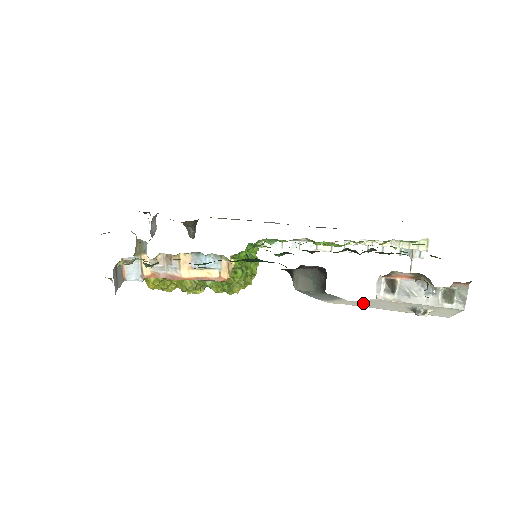
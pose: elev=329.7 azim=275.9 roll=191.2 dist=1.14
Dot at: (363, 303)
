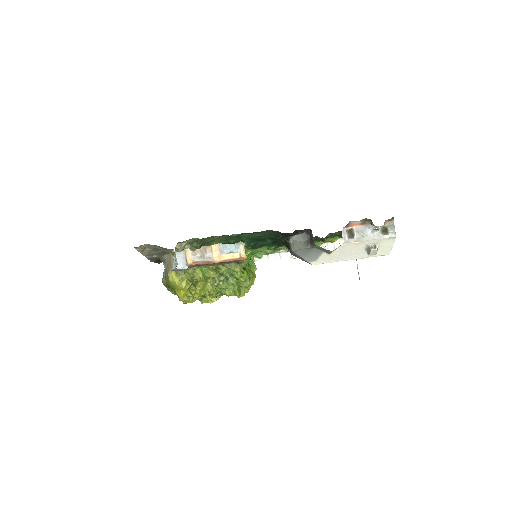
Dot at: (337, 255)
